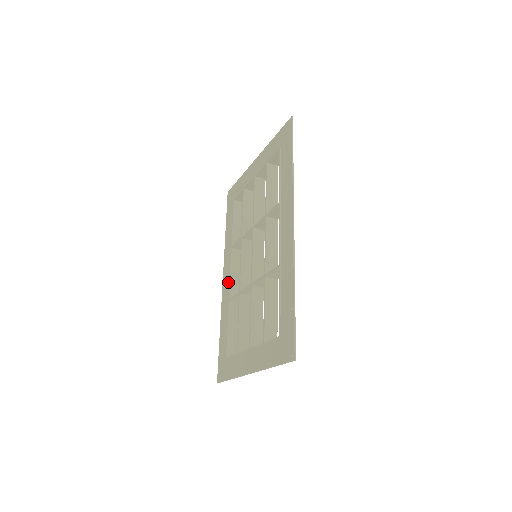
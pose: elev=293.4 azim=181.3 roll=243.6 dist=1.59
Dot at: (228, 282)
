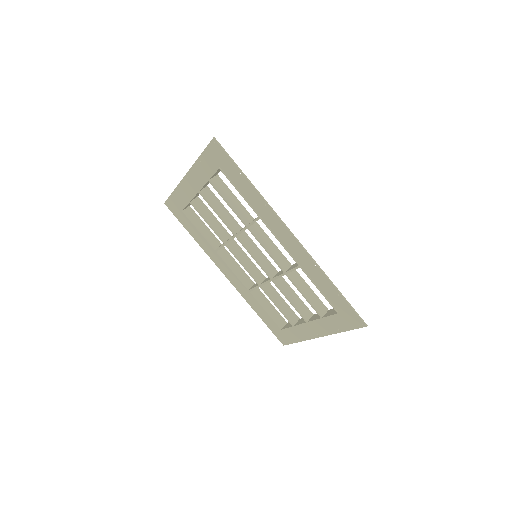
Dot at: (235, 278)
